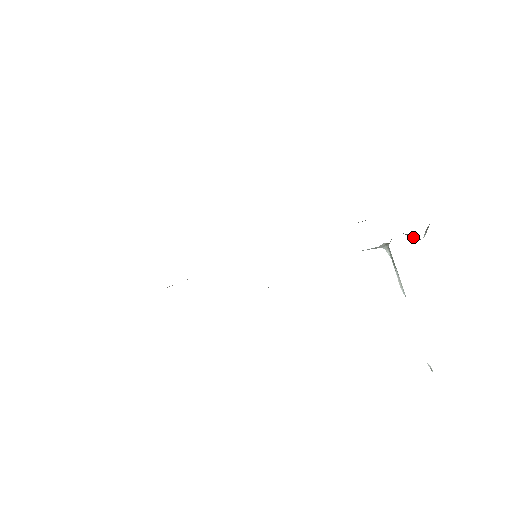
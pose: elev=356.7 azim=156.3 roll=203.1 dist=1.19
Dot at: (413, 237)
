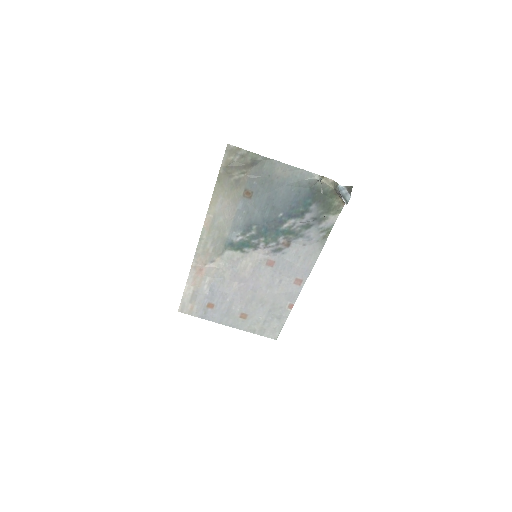
Dot at: (337, 184)
